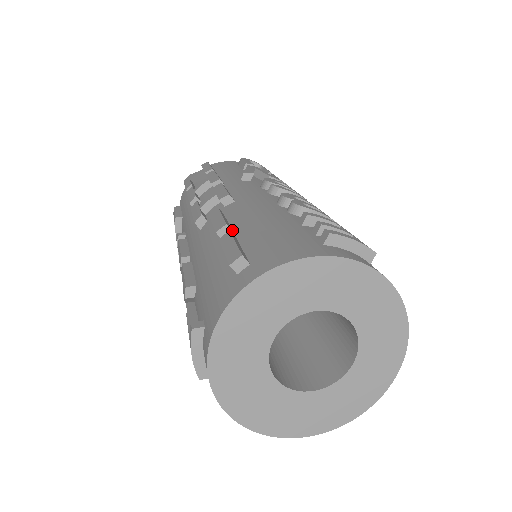
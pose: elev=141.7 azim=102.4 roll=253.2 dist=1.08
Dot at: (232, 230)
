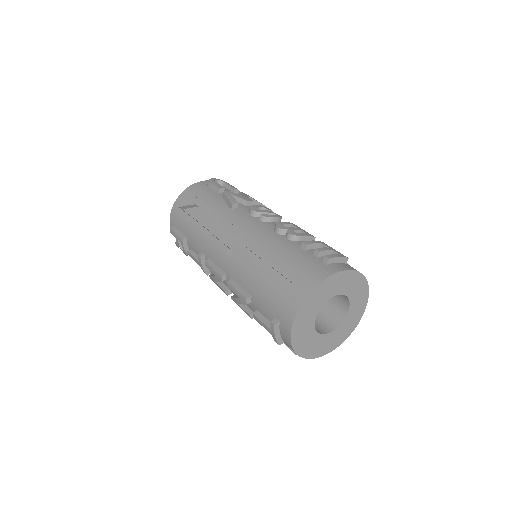
Dot at: (264, 261)
